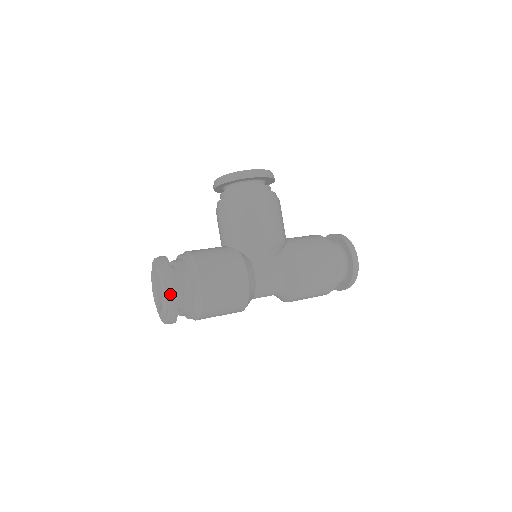
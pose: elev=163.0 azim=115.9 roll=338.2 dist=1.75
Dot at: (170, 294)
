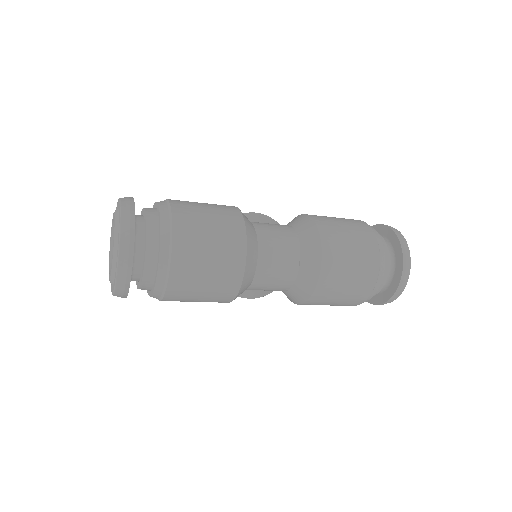
Dot at: (123, 198)
